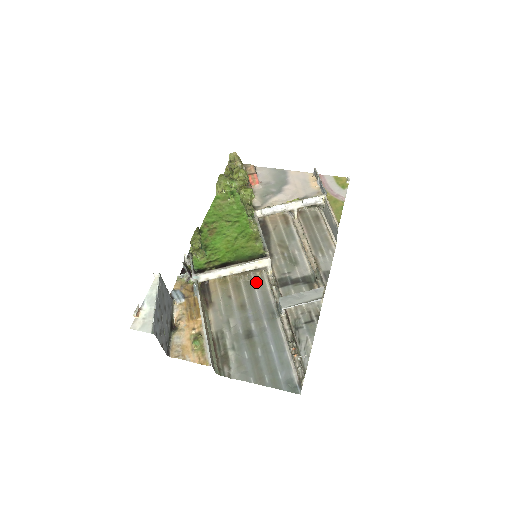
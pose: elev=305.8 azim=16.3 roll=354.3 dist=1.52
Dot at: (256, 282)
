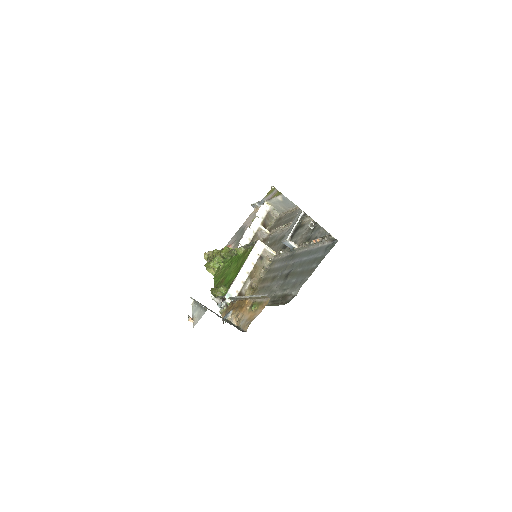
Dot at: (271, 266)
